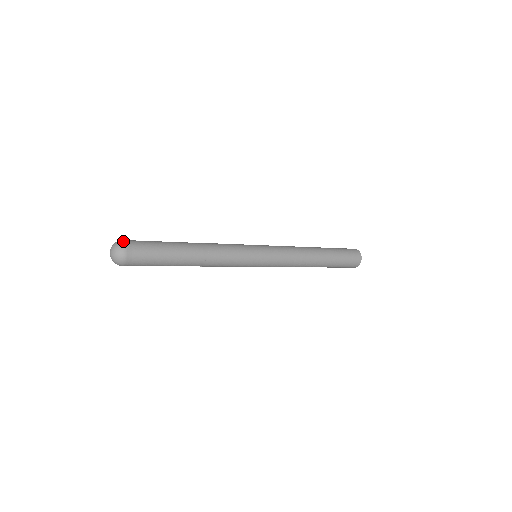
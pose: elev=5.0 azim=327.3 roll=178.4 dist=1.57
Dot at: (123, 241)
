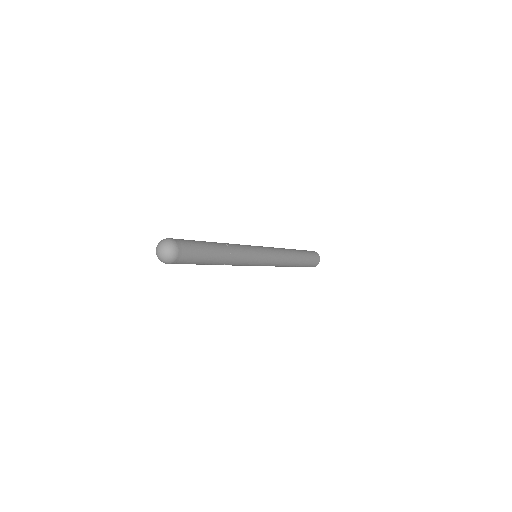
Dot at: (166, 238)
